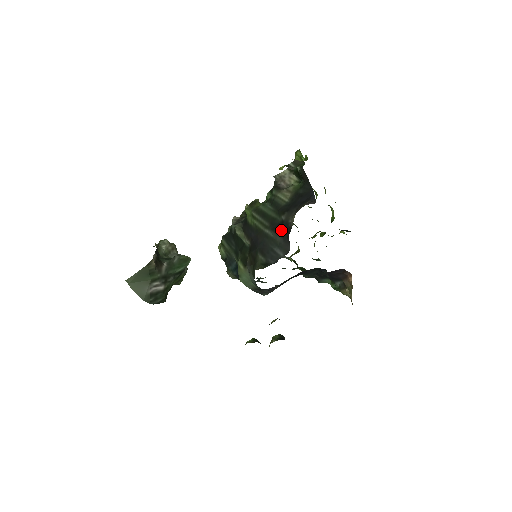
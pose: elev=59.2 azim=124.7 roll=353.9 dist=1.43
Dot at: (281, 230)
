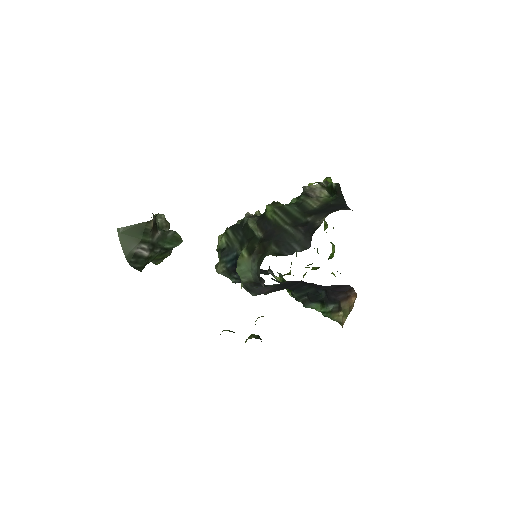
Dot at: (304, 228)
